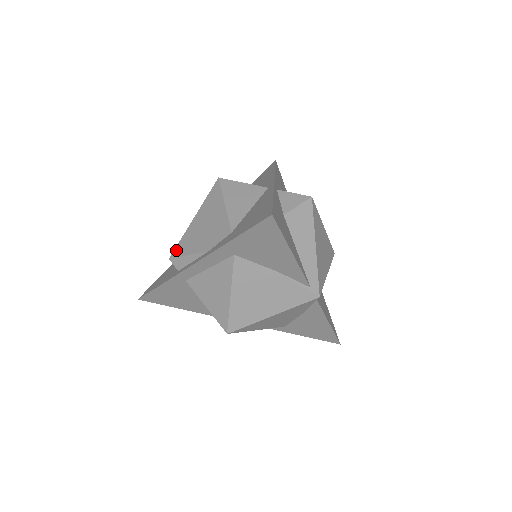
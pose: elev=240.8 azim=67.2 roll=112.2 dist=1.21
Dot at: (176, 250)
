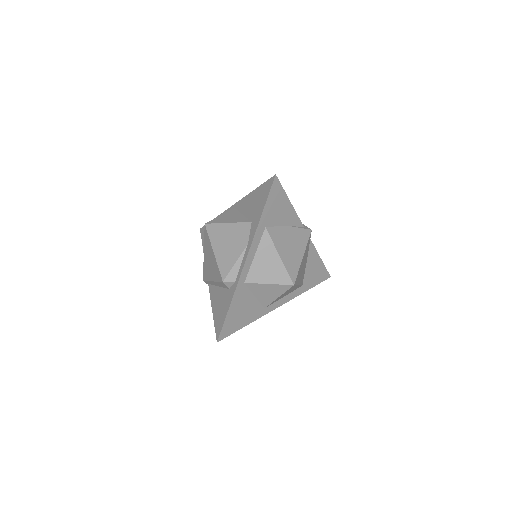
Dot at: (222, 273)
